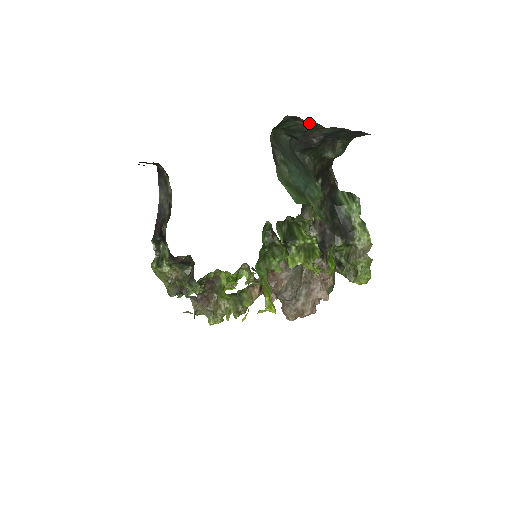
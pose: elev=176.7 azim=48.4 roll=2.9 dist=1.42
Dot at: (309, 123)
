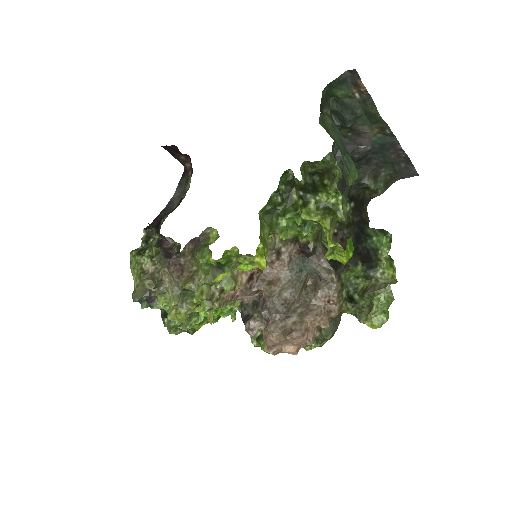
Dot at: (365, 99)
